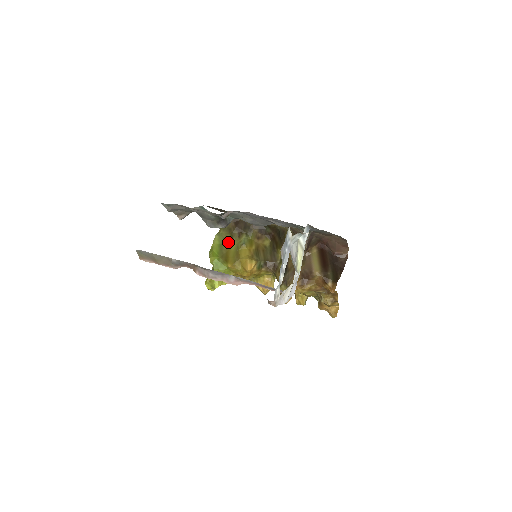
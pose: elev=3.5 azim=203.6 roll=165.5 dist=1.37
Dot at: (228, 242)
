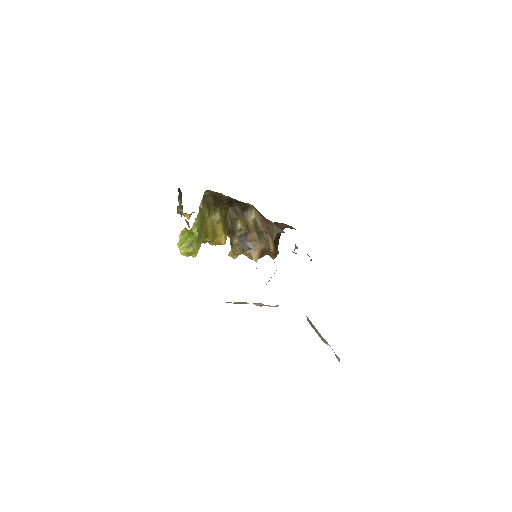
Dot at: (207, 217)
